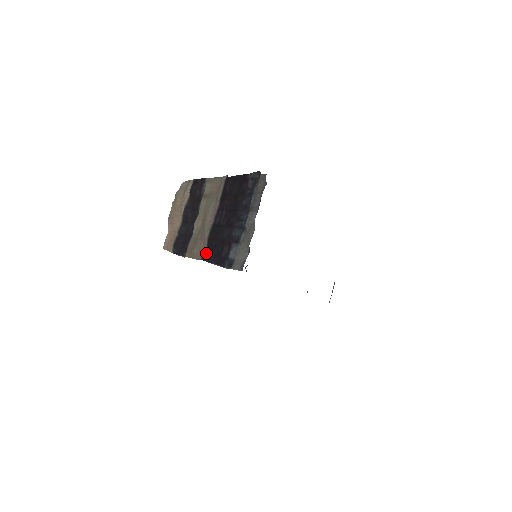
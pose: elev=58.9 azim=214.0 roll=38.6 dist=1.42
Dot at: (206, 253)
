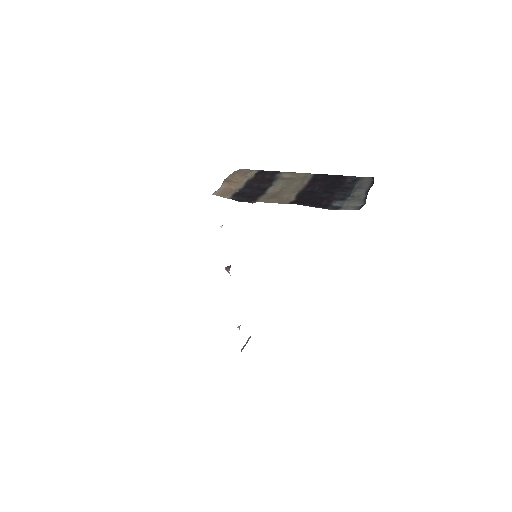
Dot at: (297, 201)
